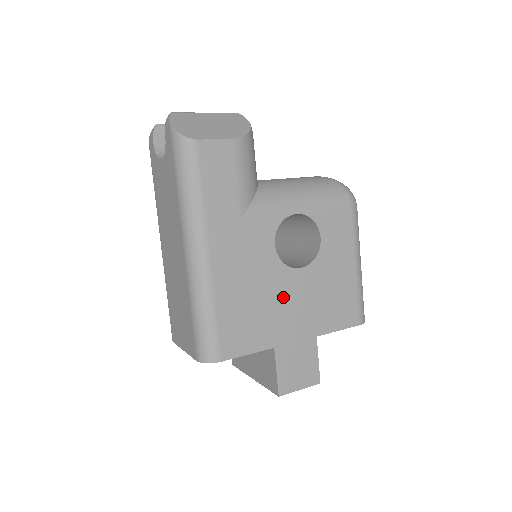
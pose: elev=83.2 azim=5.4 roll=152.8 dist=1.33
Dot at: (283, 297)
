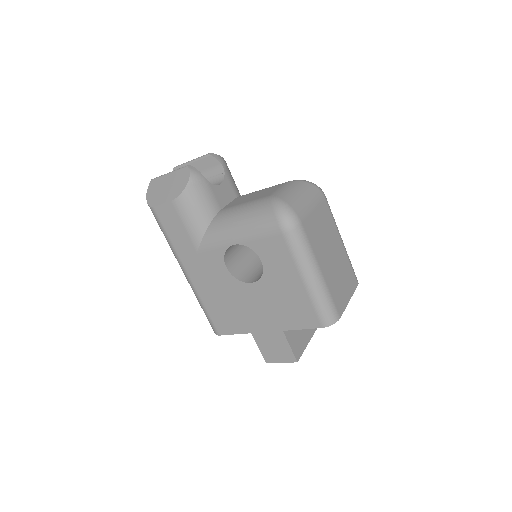
Dot at: (246, 302)
